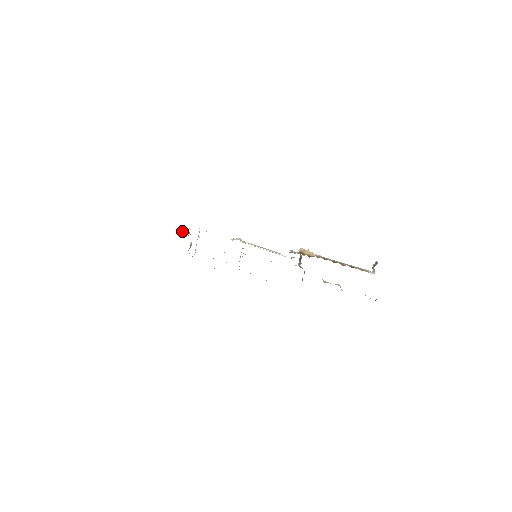
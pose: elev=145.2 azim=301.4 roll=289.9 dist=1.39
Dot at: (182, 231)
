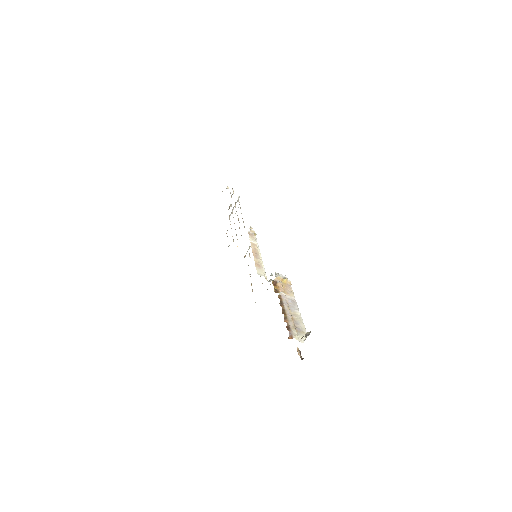
Dot at: occluded
